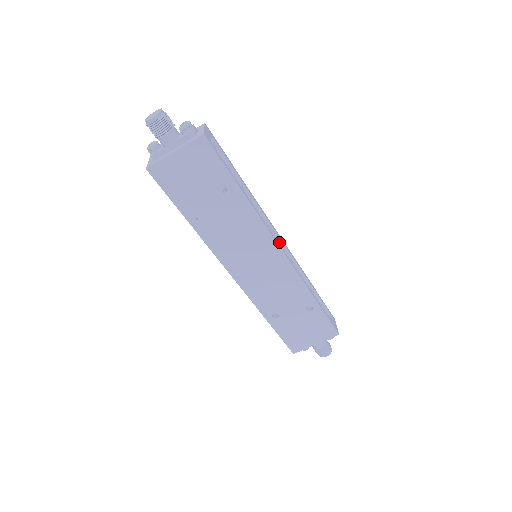
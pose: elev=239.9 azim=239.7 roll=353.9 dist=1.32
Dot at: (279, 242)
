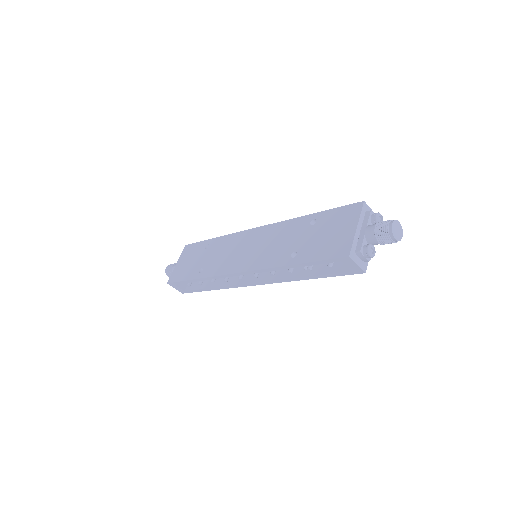
Dot at: occluded
